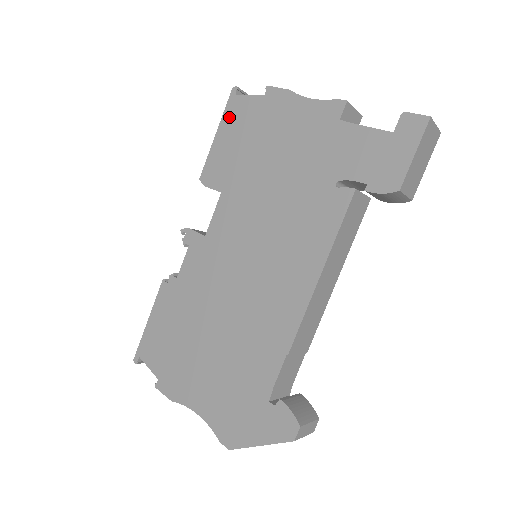
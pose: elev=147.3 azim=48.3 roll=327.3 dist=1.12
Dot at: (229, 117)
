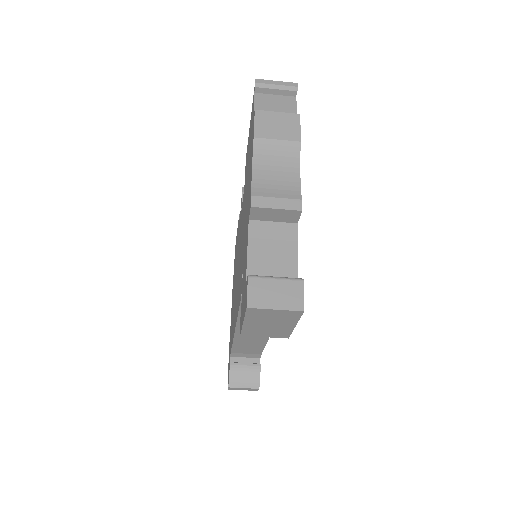
Dot at: (251, 114)
